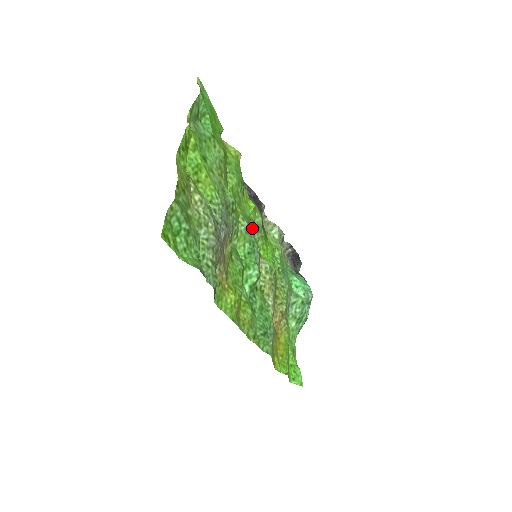
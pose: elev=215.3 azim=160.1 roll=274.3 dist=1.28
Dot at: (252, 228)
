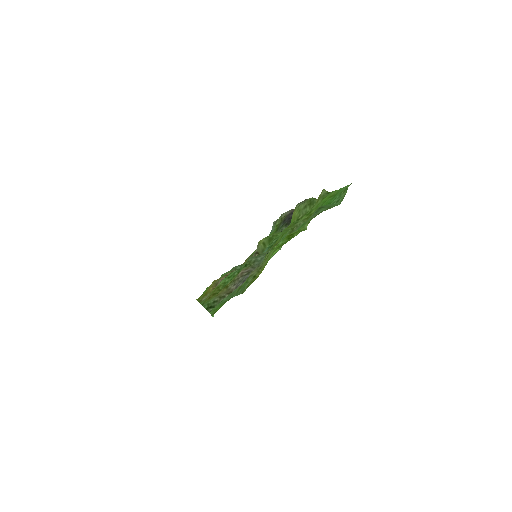
Dot at: occluded
